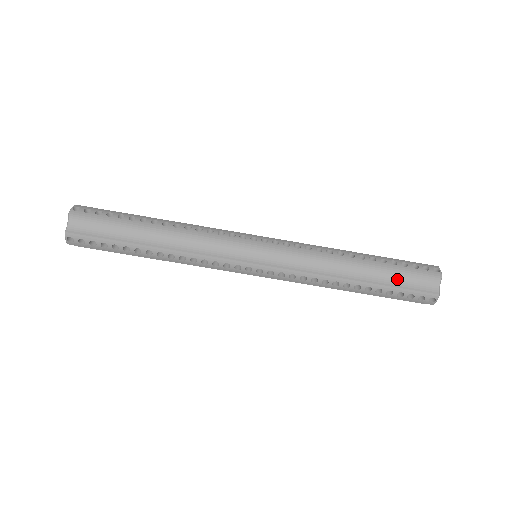
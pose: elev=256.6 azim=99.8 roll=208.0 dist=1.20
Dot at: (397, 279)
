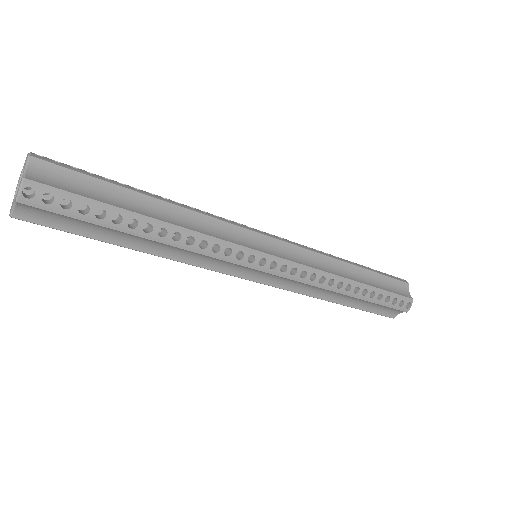
Dot at: (371, 306)
